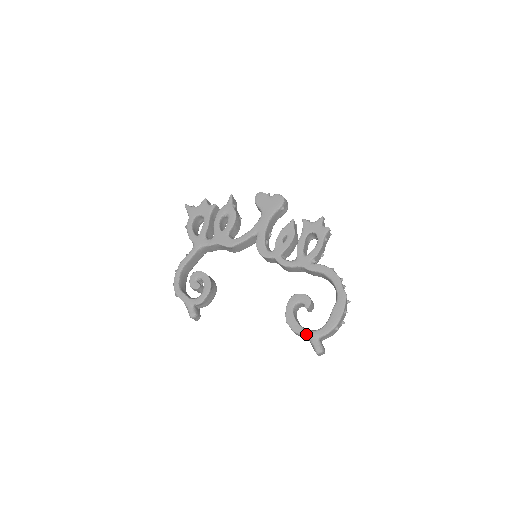
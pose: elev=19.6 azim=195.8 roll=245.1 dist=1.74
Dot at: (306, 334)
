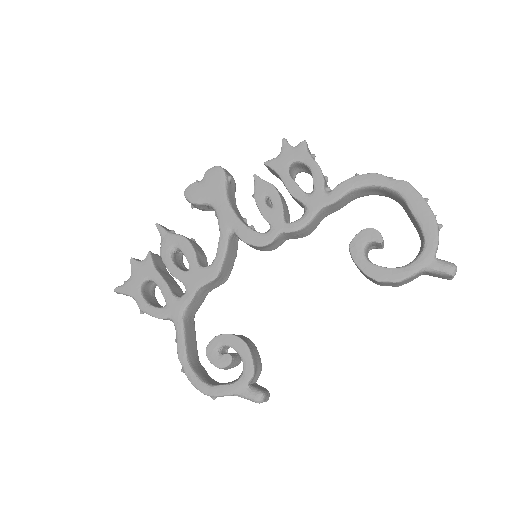
Dot at: (416, 269)
